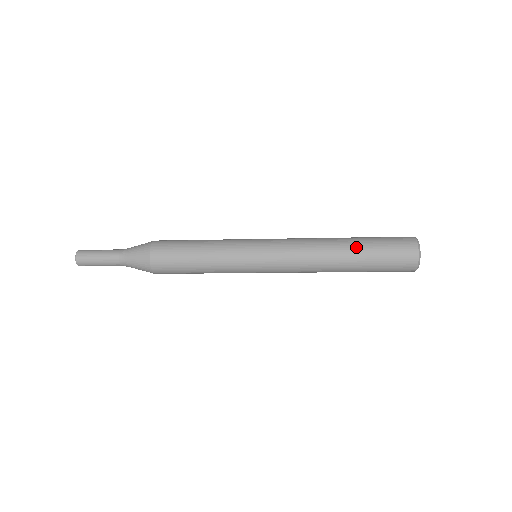
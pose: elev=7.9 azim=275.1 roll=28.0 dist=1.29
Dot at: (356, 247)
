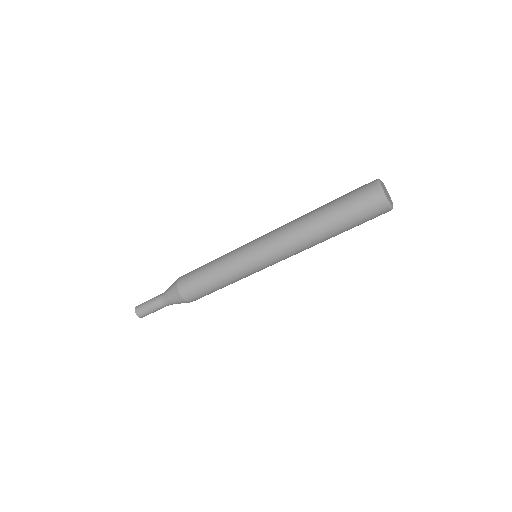
Dot at: (327, 216)
